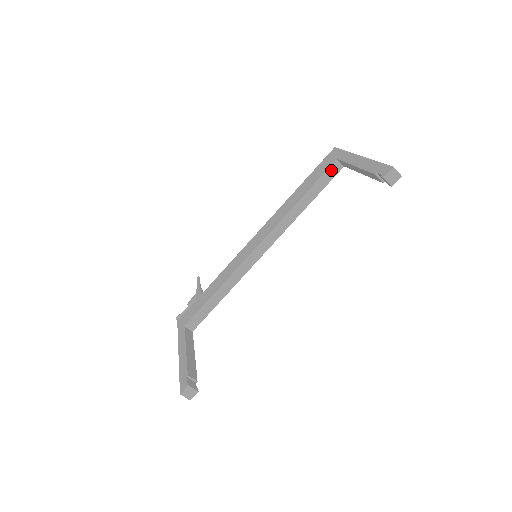
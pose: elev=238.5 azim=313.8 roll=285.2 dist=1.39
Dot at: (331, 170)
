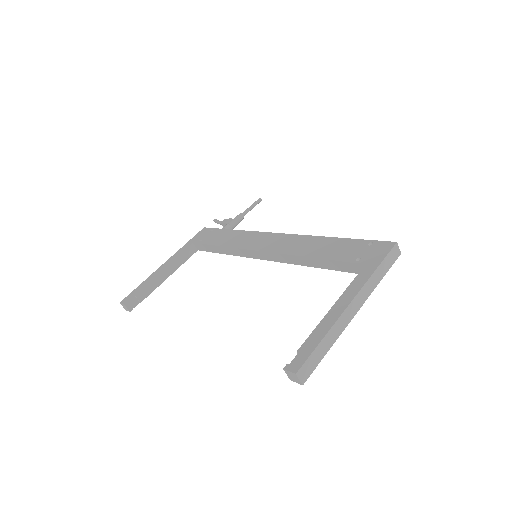
Dot at: (355, 266)
